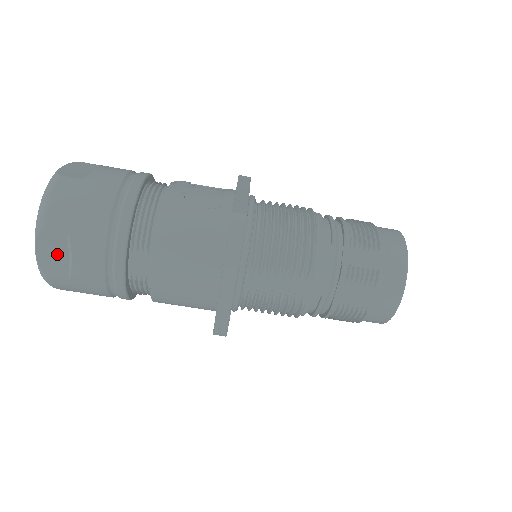
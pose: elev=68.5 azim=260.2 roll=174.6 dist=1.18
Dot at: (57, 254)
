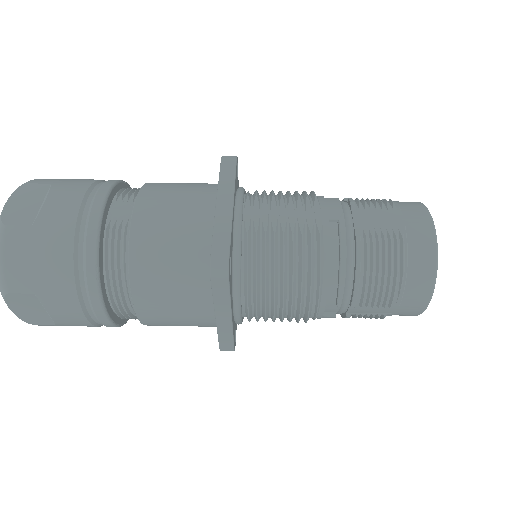
Dot at: (29, 204)
